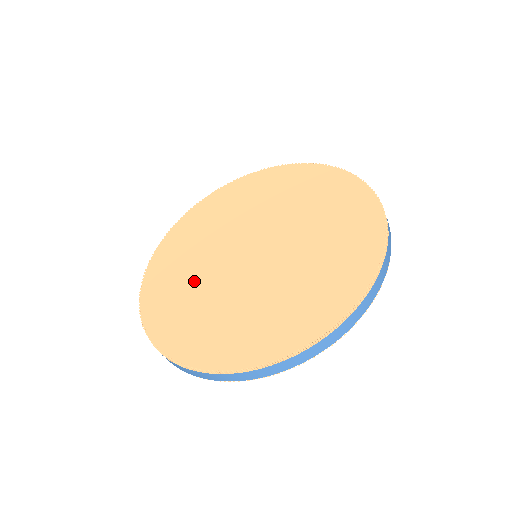
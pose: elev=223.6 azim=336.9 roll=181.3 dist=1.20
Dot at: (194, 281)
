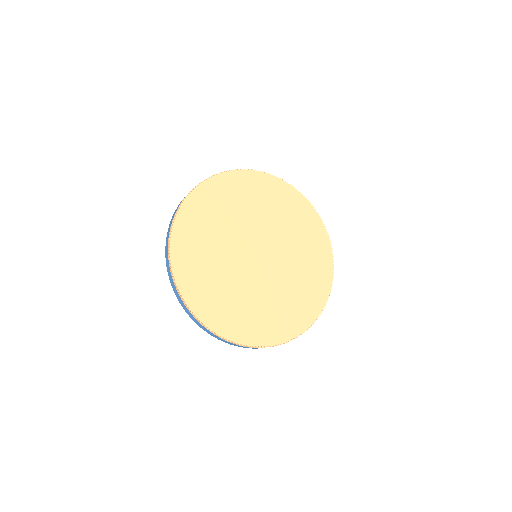
Dot at: (227, 284)
